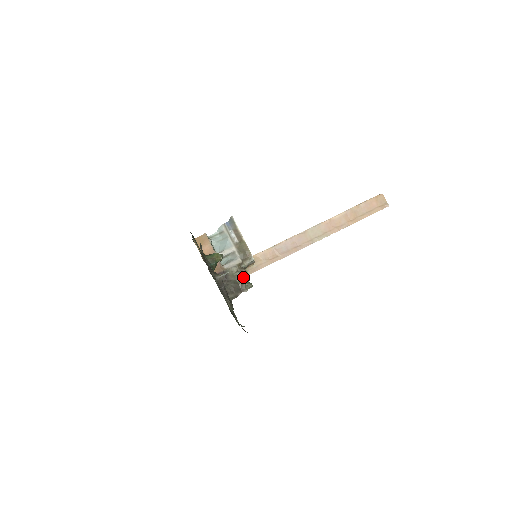
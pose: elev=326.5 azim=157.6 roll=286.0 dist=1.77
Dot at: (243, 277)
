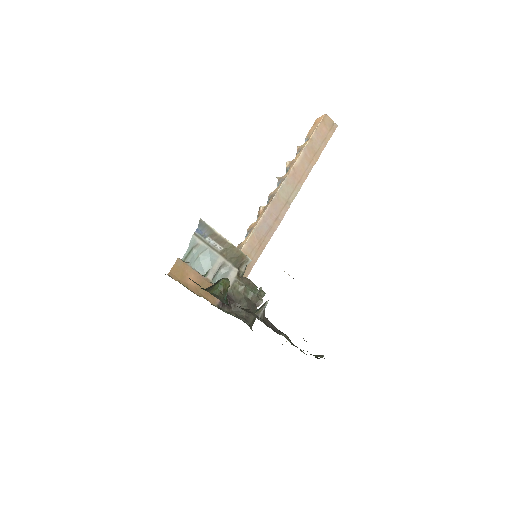
Dot at: (250, 288)
